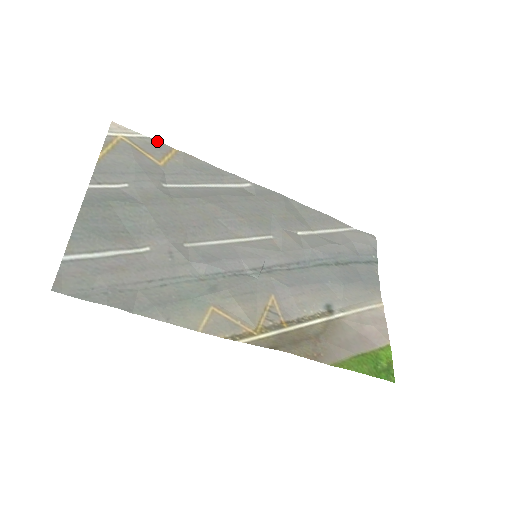
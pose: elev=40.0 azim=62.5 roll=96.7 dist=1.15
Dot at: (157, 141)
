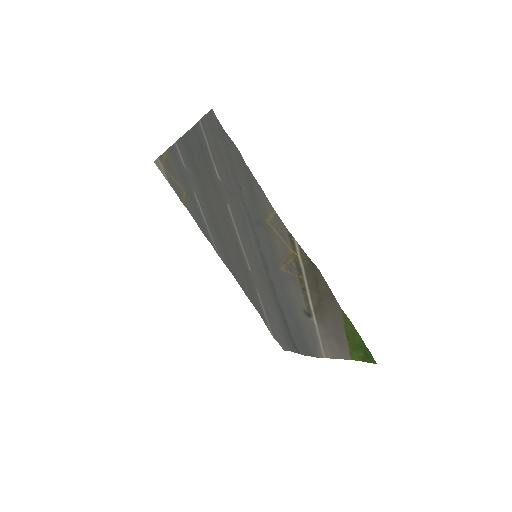
Dot at: (174, 190)
